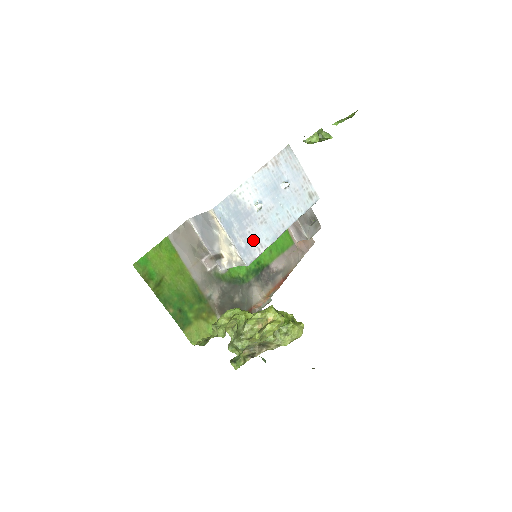
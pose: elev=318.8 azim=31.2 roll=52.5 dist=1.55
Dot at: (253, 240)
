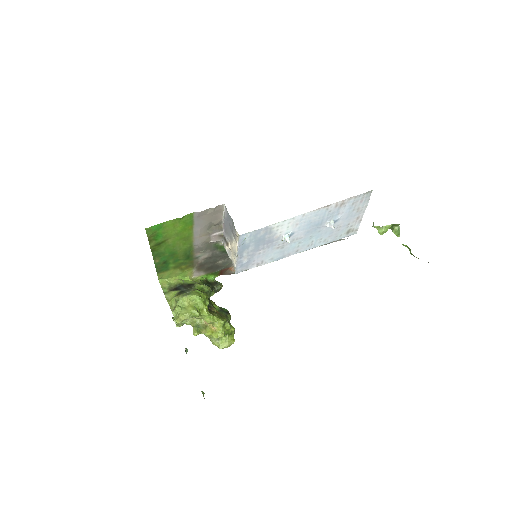
Dot at: (258, 258)
